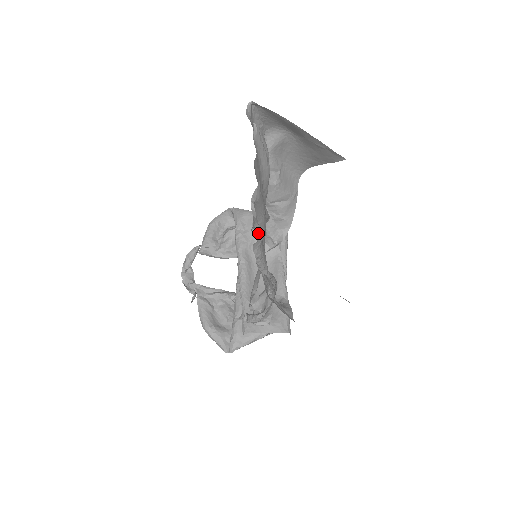
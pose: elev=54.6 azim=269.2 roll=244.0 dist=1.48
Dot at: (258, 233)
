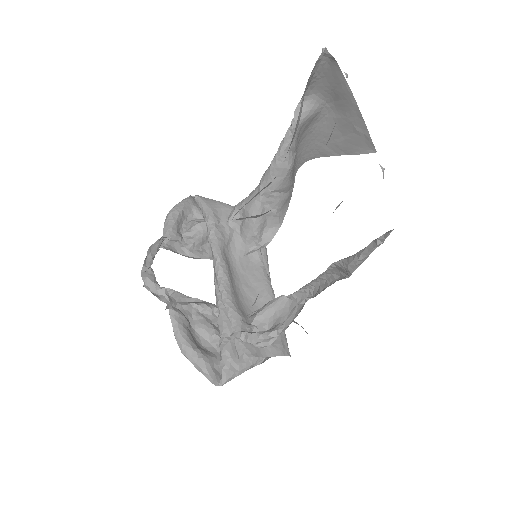
Dot at: occluded
